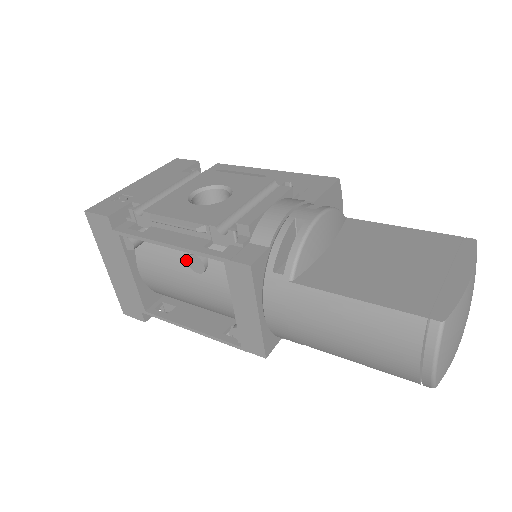
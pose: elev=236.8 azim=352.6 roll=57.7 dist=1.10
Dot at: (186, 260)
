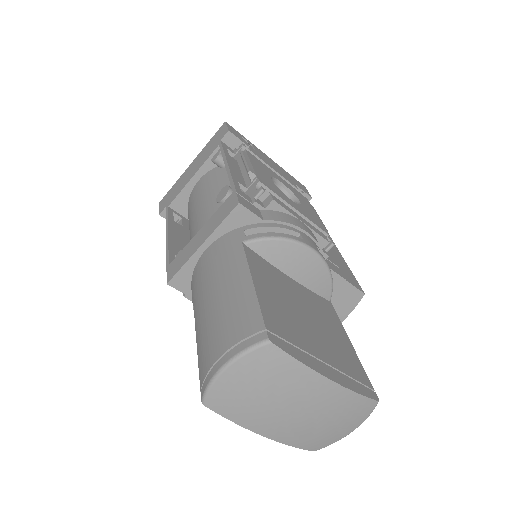
Dot at: occluded
